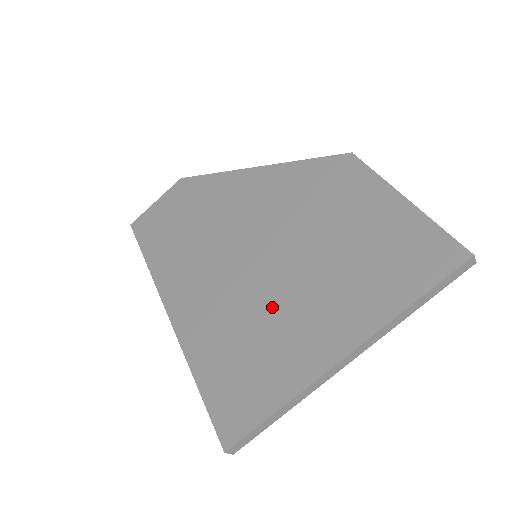
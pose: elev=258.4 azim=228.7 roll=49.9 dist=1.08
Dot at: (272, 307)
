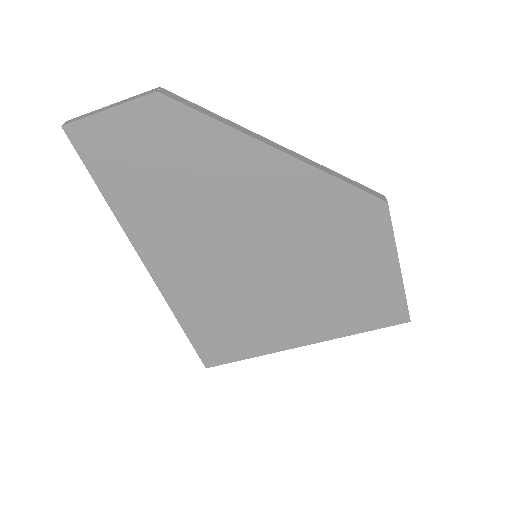
Dot at: (262, 303)
